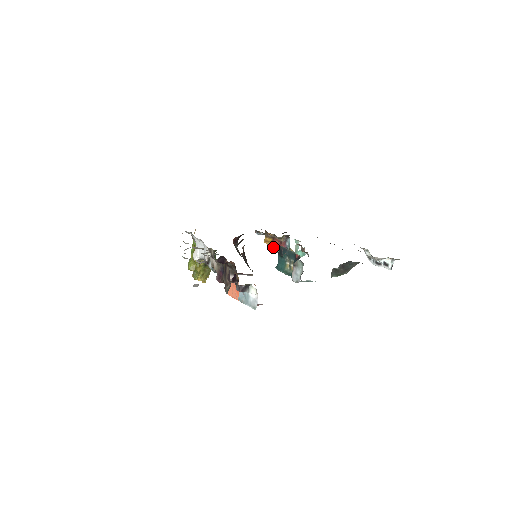
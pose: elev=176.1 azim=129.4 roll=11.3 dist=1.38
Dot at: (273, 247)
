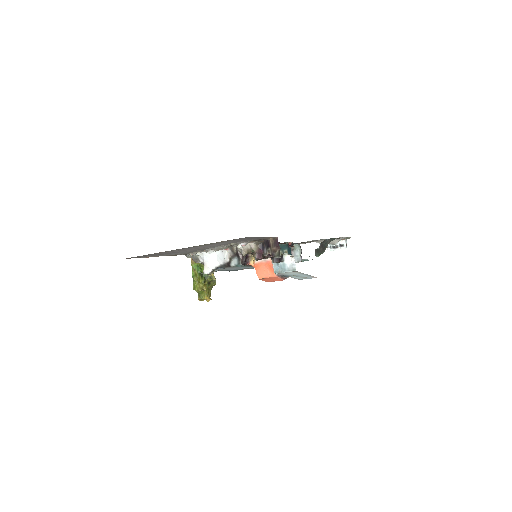
Dot at: occluded
